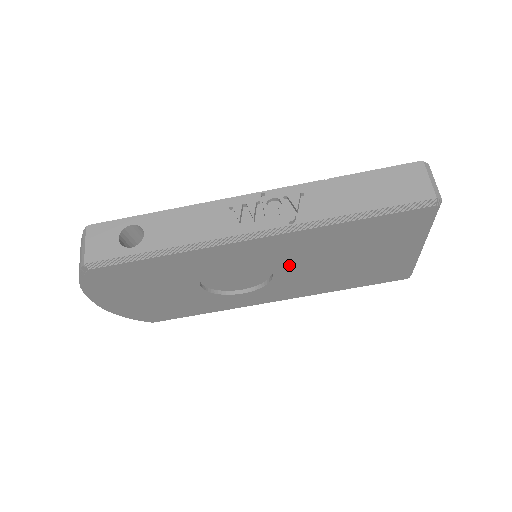
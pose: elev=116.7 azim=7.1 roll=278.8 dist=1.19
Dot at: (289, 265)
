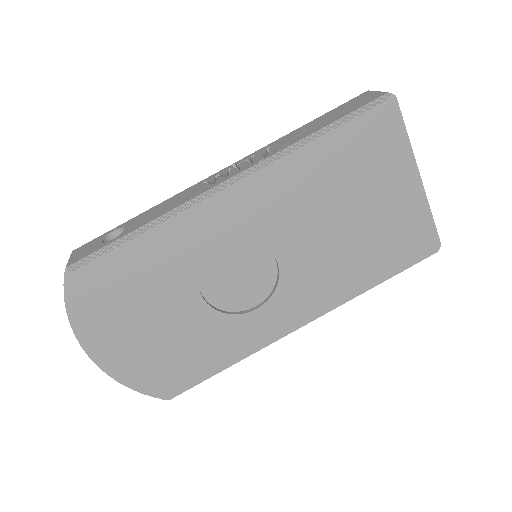
Dot at: (287, 236)
